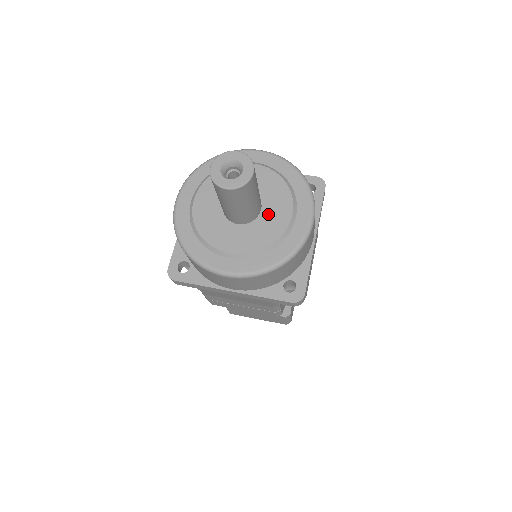
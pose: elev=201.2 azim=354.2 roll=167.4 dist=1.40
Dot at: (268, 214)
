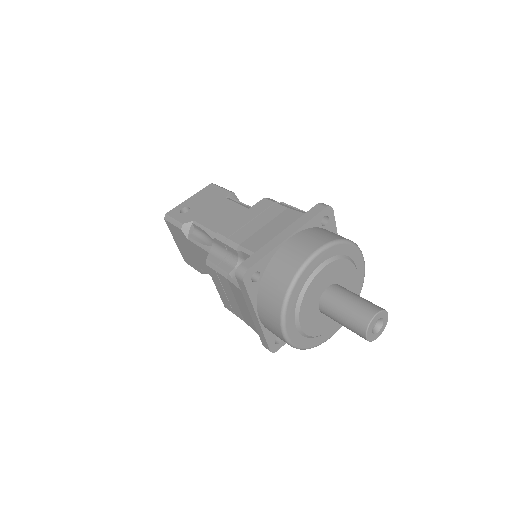
Dot at: (345, 287)
